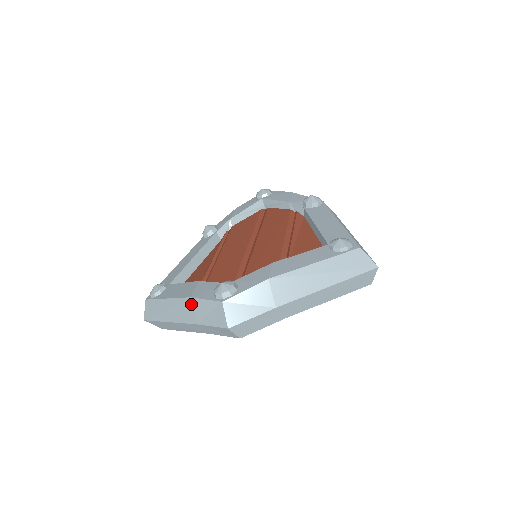
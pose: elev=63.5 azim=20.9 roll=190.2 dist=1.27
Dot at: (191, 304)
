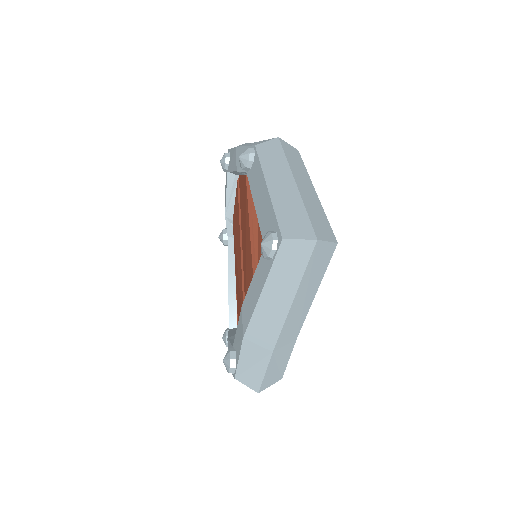
Dot at: occluded
